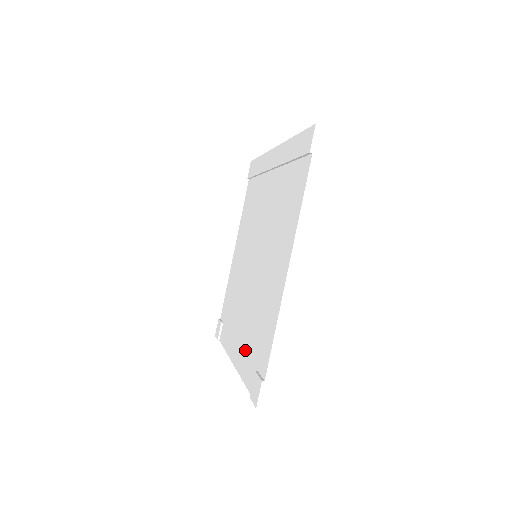
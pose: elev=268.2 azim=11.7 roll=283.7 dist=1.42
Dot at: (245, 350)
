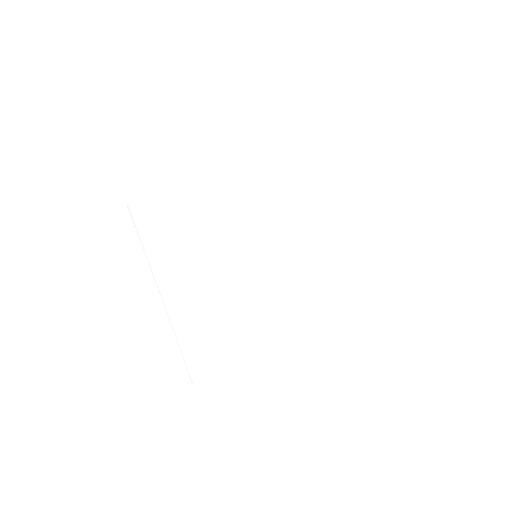
Dot at: (177, 263)
